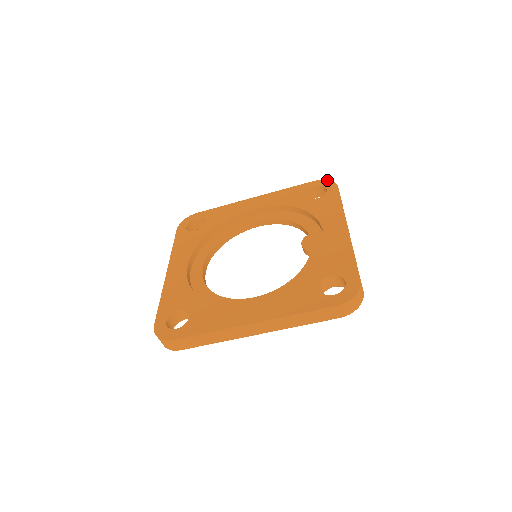
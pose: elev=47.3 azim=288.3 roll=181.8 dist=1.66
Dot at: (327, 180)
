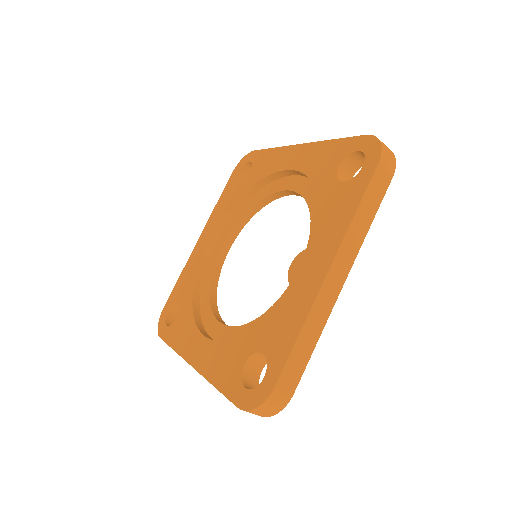
Dot at: (376, 141)
